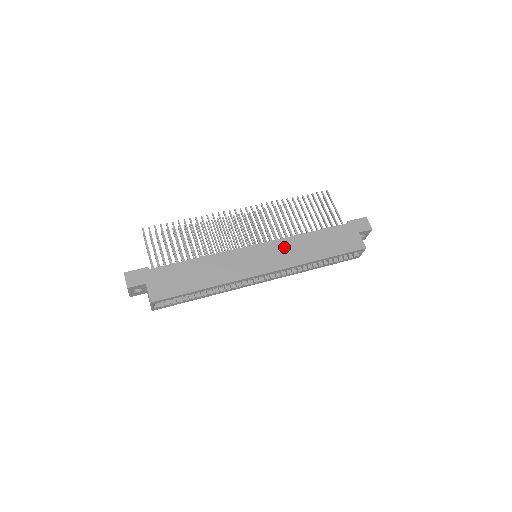
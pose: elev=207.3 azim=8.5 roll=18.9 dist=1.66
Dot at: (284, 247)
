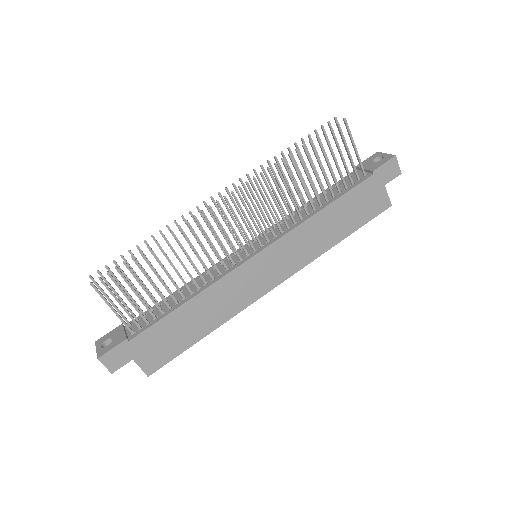
Dot at: (294, 243)
